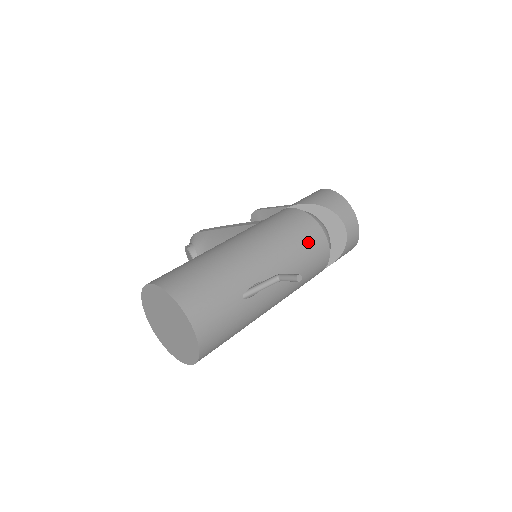
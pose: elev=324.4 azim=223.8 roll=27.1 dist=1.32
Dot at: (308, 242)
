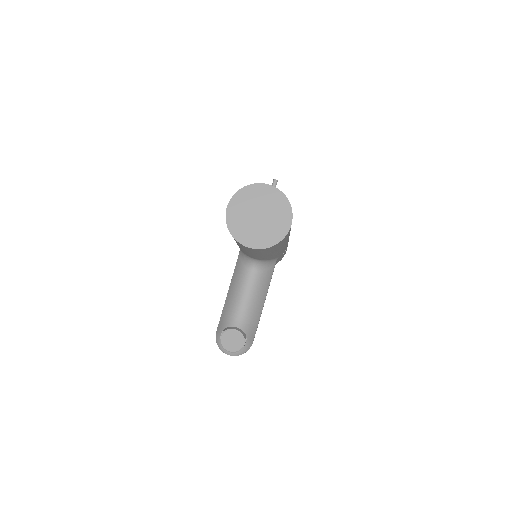
Dot at: occluded
